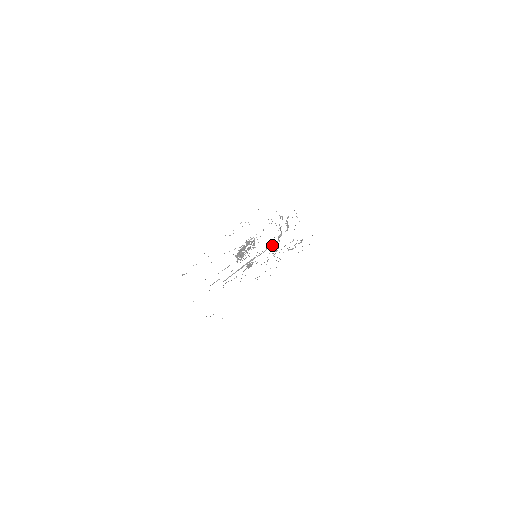
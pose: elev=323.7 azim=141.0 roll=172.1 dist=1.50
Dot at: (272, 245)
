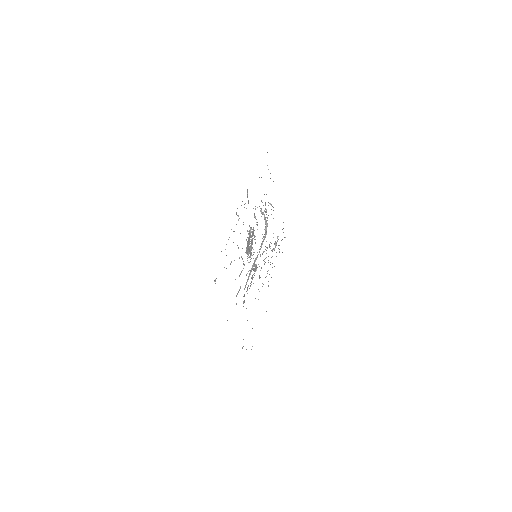
Dot at: (263, 240)
